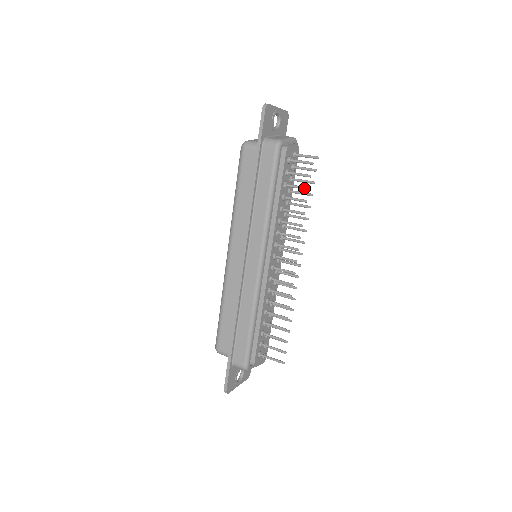
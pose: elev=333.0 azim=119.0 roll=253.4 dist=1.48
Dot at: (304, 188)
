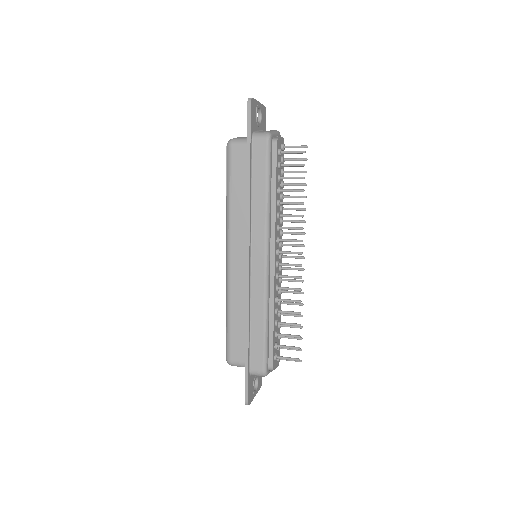
Dot at: (299, 178)
